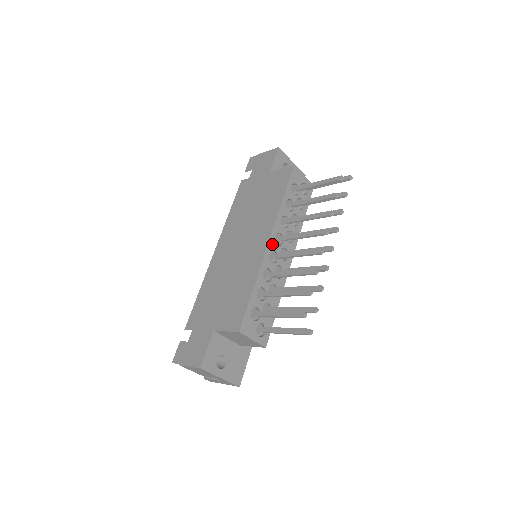
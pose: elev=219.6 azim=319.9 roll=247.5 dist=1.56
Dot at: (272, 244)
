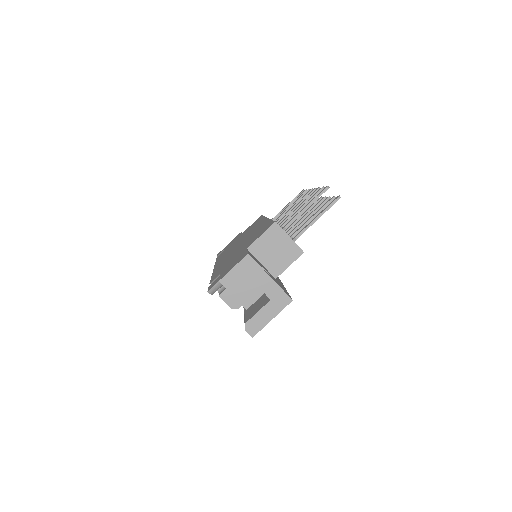
Dot at: occluded
